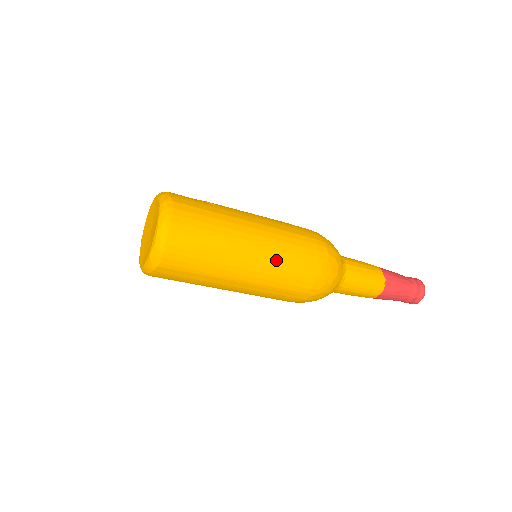
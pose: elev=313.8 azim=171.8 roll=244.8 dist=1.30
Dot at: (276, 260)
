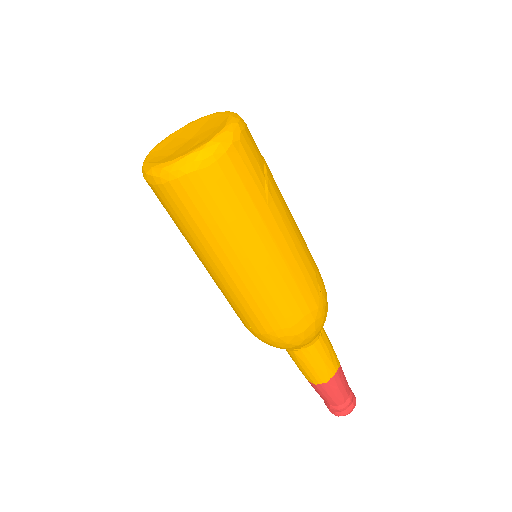
Dot at: (252, 293)
